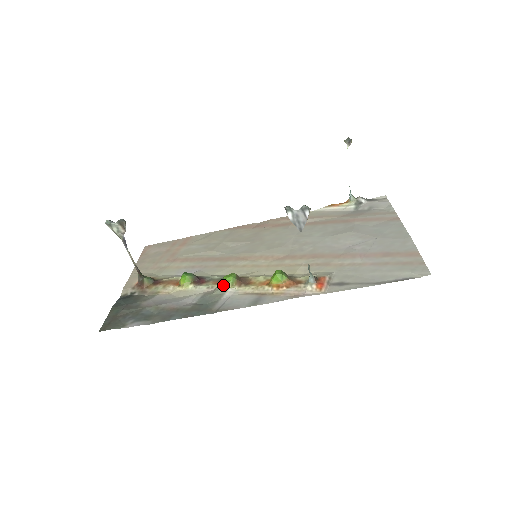
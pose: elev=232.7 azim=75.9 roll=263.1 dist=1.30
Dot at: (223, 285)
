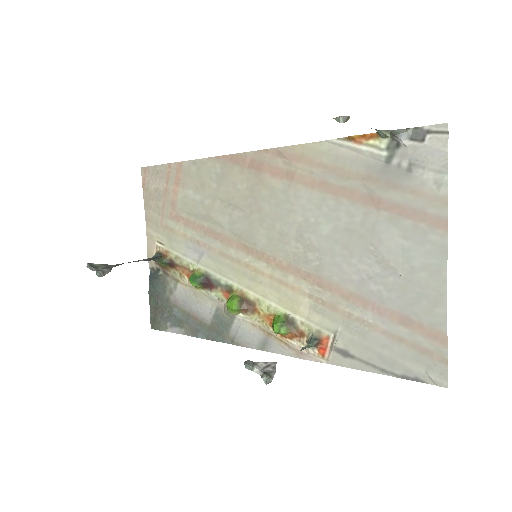
Dot at: (229, 313)
